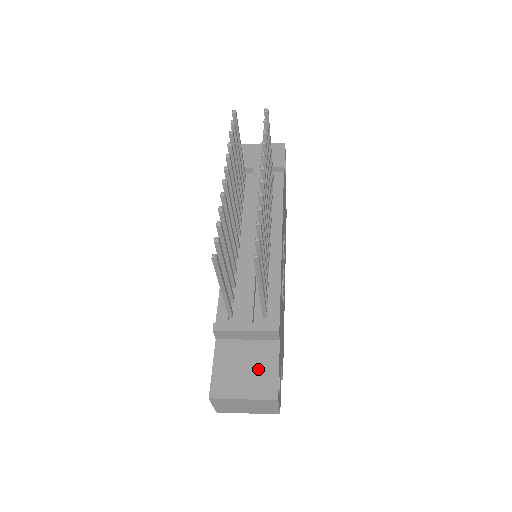
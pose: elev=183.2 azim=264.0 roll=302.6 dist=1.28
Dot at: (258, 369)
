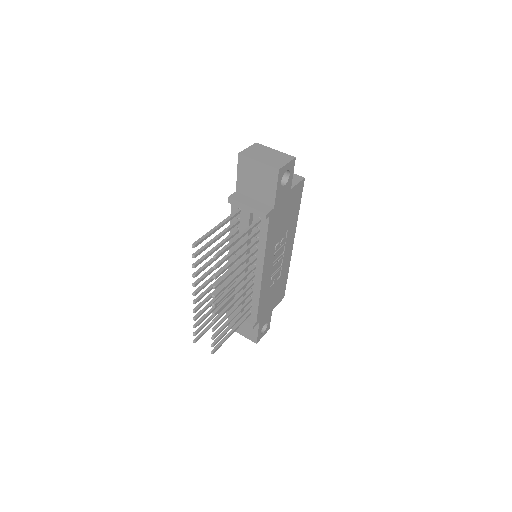
Dot at: (248, 328)
